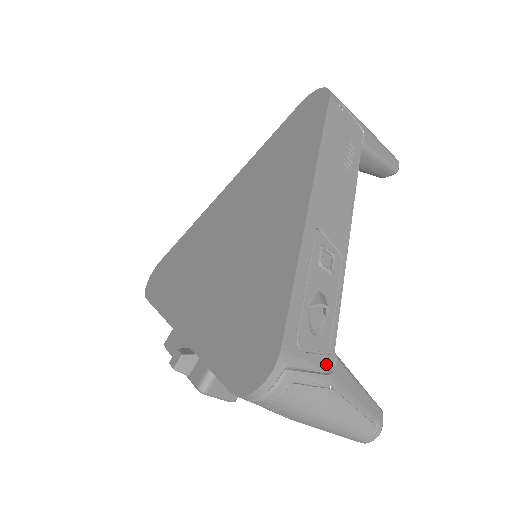
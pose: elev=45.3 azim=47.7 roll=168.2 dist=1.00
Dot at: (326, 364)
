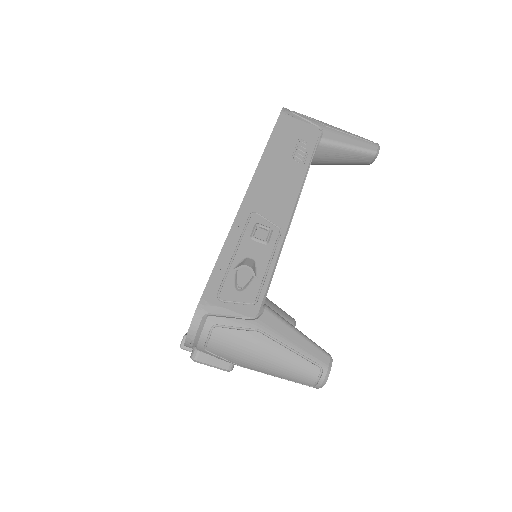
Dot at: (250, 312)
